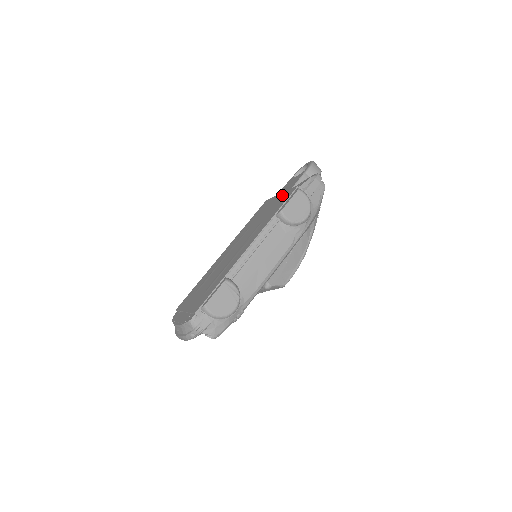
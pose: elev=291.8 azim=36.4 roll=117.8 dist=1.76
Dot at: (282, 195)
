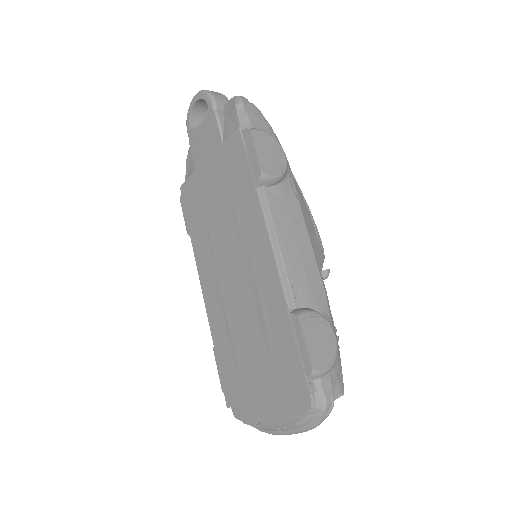
Dot at: (218, 158)
